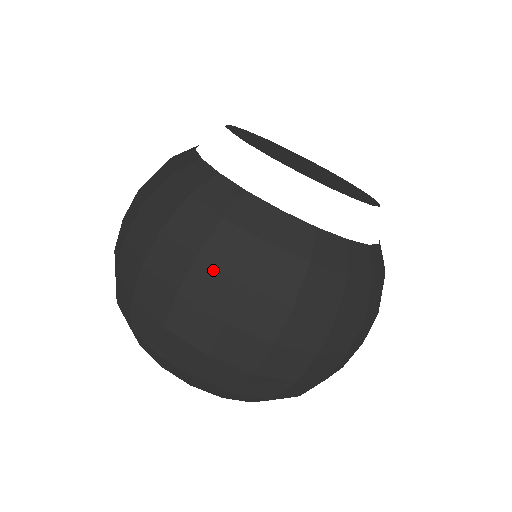
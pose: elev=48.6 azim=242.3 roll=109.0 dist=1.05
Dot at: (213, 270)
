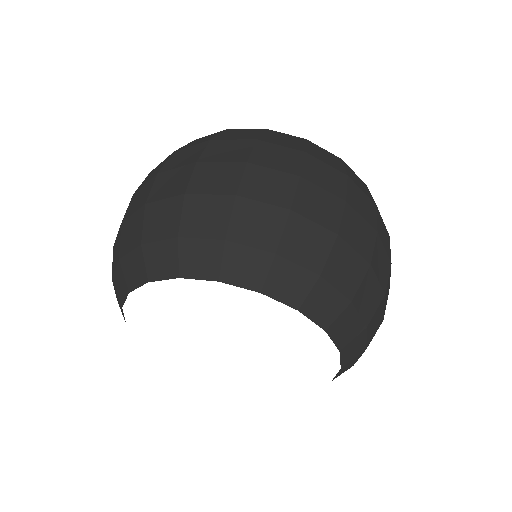
Dot at: (227, 141)
